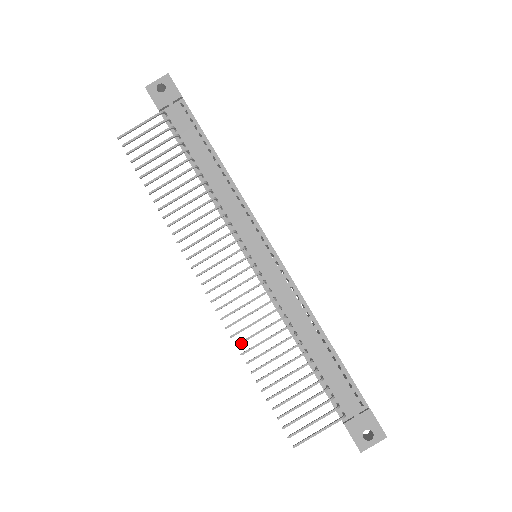
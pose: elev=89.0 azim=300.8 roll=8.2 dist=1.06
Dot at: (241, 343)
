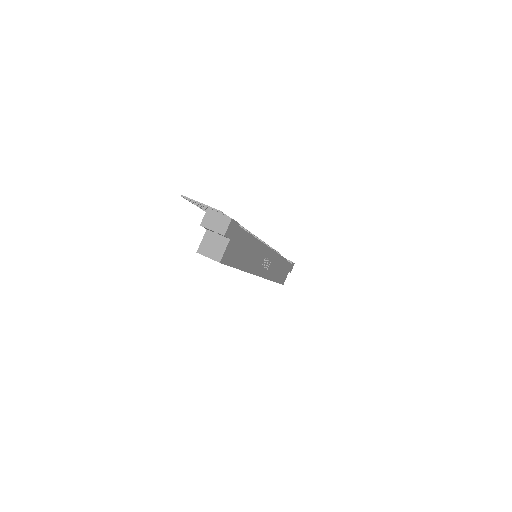
Dot at: occluded
